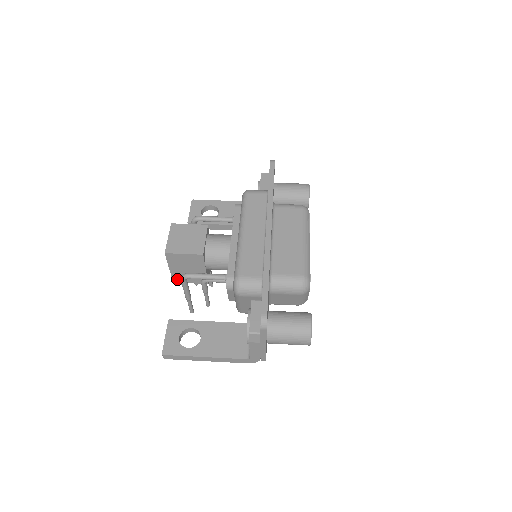
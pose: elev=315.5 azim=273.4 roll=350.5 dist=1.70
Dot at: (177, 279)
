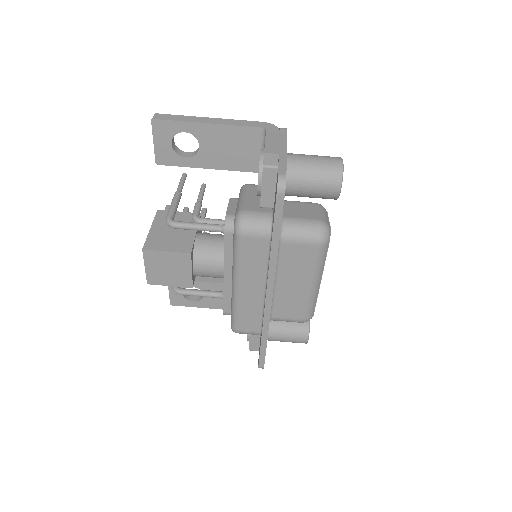
Dot at: occluded
